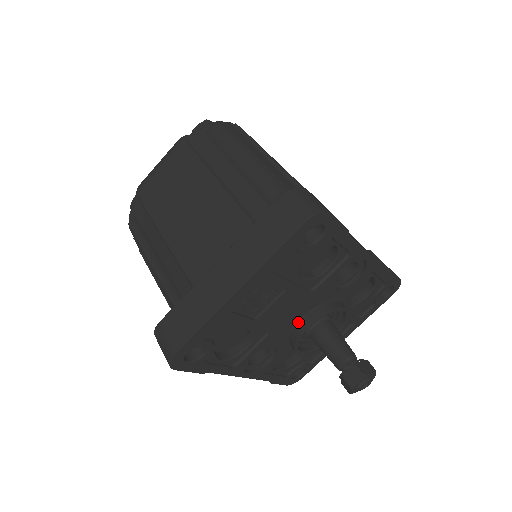
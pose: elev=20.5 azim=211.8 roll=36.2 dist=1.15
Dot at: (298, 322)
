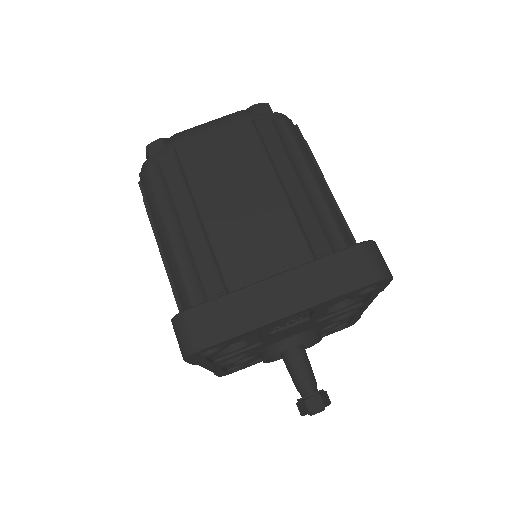
Dot at: (284, 339)
